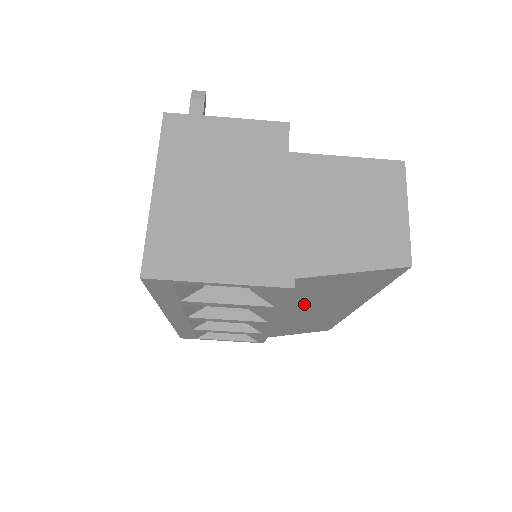
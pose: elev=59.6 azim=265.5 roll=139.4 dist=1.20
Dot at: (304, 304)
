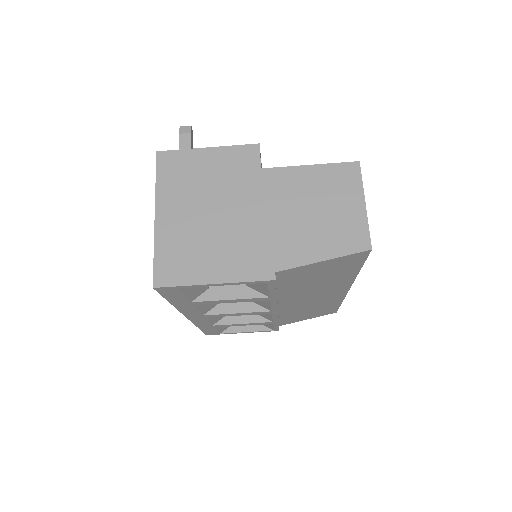
Dot at: (297, 292)
